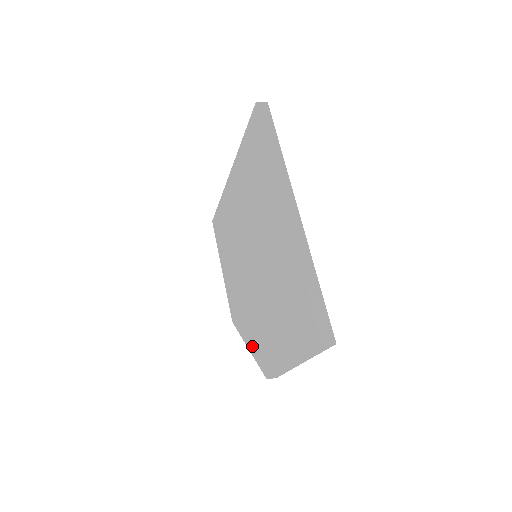
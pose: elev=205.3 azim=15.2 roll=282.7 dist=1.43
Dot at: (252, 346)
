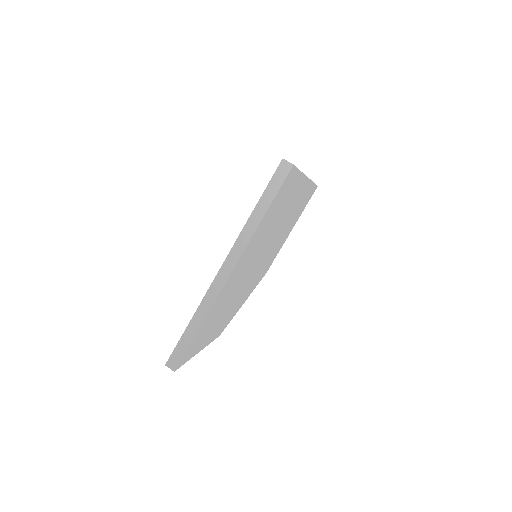
Dot at: occluded
